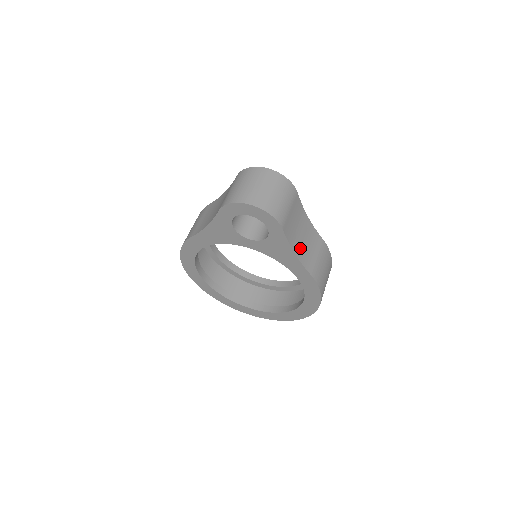
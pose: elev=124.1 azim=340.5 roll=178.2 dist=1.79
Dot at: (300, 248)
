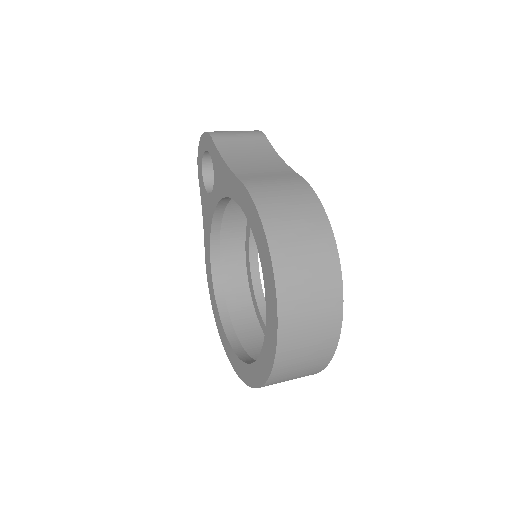
Dot at: (241, 164)
